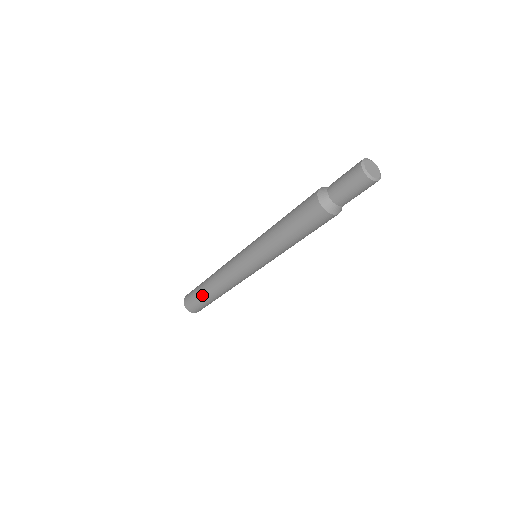
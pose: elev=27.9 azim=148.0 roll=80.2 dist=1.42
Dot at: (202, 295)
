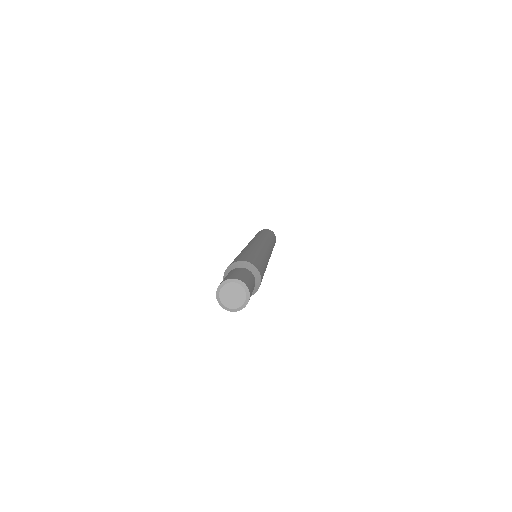
Dot at: occluded
